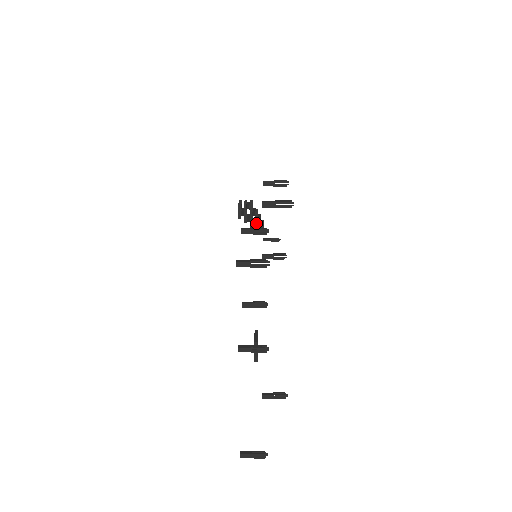
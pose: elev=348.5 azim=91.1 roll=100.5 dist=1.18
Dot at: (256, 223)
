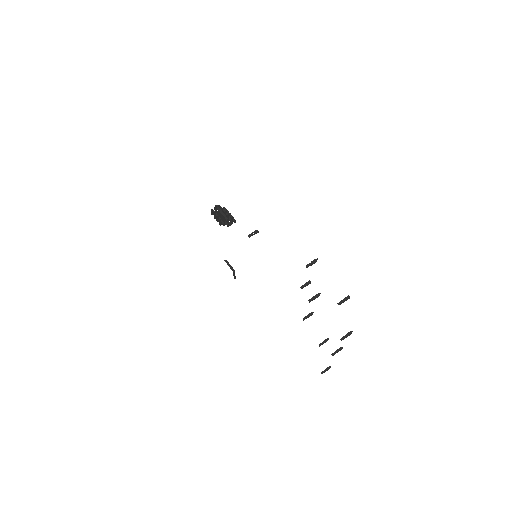
Dot at: (231, 221)
